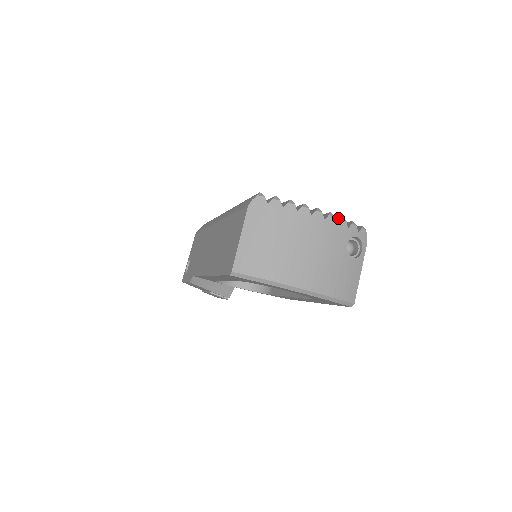
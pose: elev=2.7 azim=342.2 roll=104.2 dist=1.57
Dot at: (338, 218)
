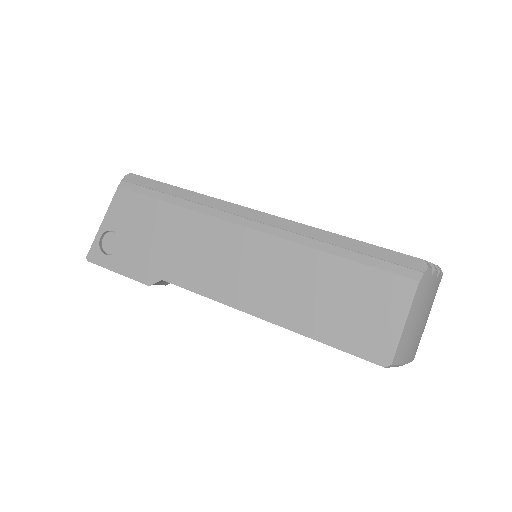
Dot at: occluded
